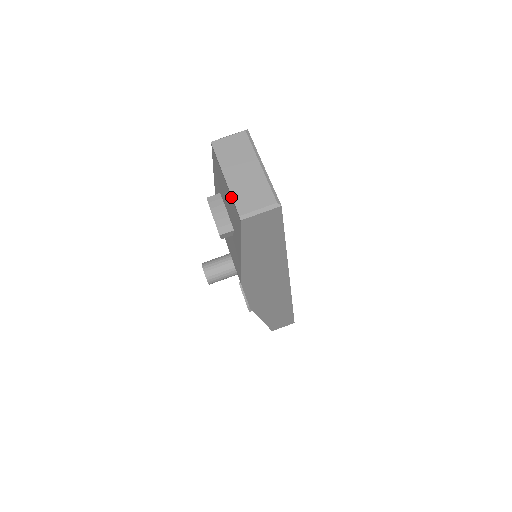
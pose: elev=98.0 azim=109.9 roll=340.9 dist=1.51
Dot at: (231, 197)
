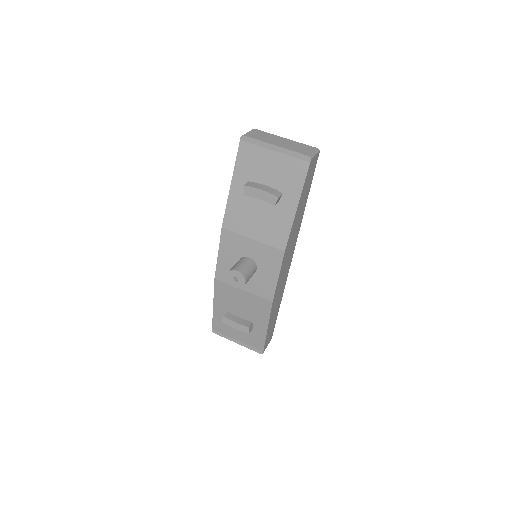
Dot at: (287, 155)
